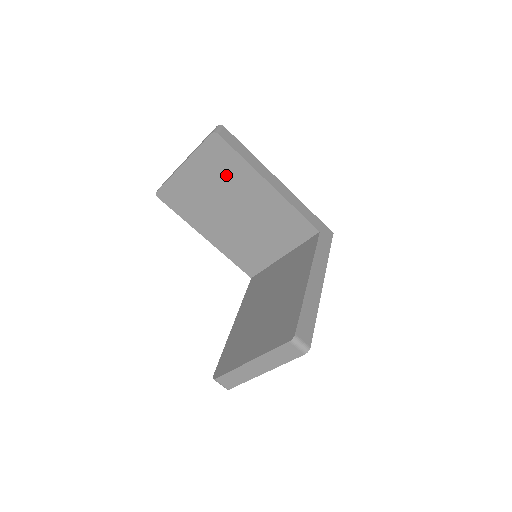
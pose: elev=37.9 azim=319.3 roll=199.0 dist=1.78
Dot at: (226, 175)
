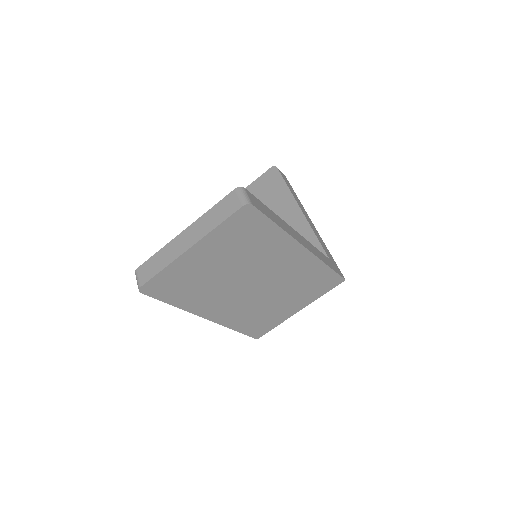
Dot at: (268, 201)
